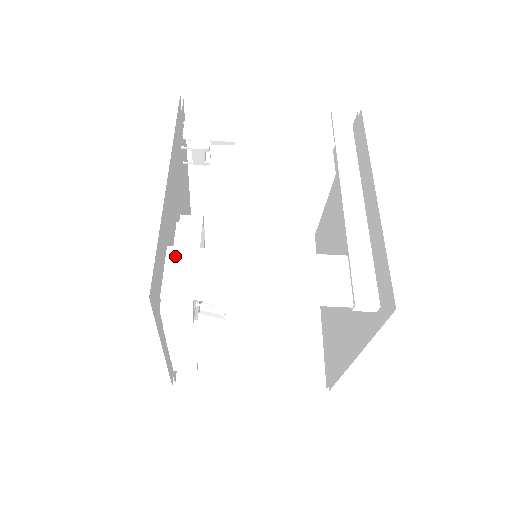
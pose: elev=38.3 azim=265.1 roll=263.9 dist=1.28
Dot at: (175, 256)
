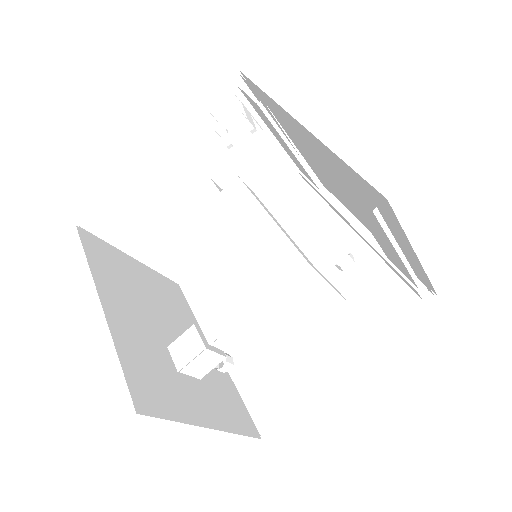
Dot at: occluded
